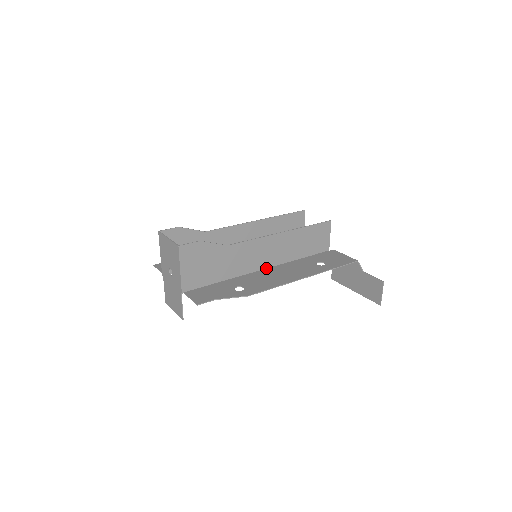
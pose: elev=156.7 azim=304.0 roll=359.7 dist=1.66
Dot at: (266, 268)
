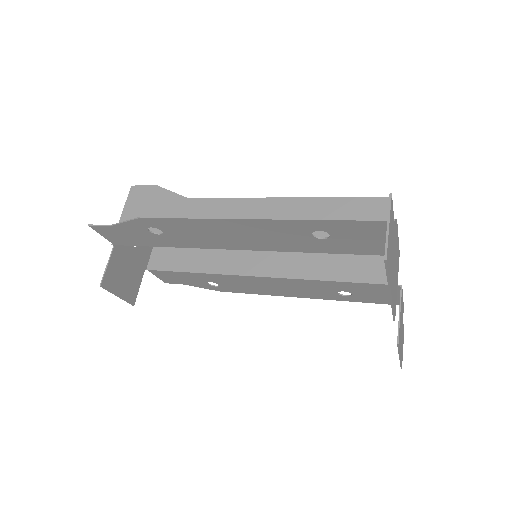
Dot at: (239, 248)
